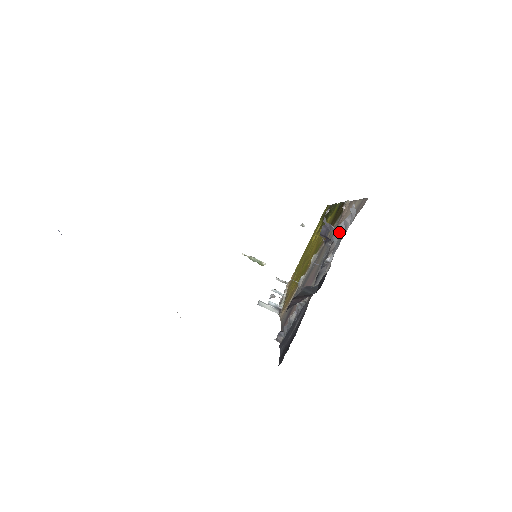
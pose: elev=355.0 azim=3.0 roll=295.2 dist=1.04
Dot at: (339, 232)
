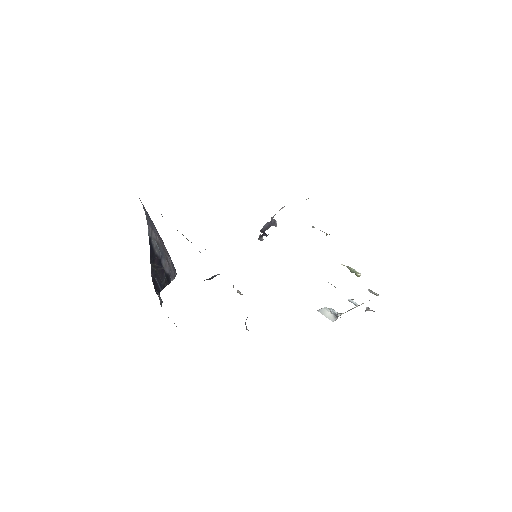
Dot at: occluded
